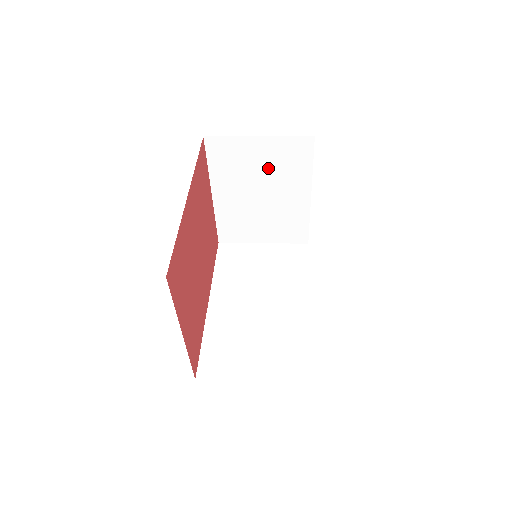
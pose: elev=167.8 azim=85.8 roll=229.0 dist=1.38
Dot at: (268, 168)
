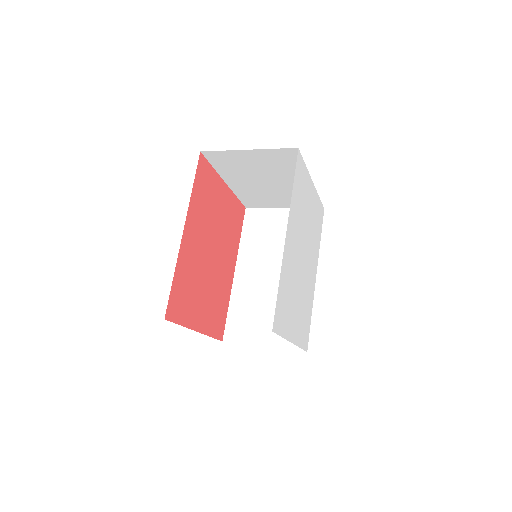
Dot at: (266, 167)
